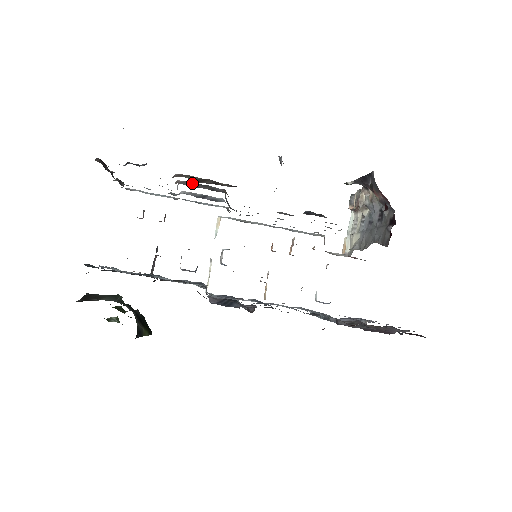
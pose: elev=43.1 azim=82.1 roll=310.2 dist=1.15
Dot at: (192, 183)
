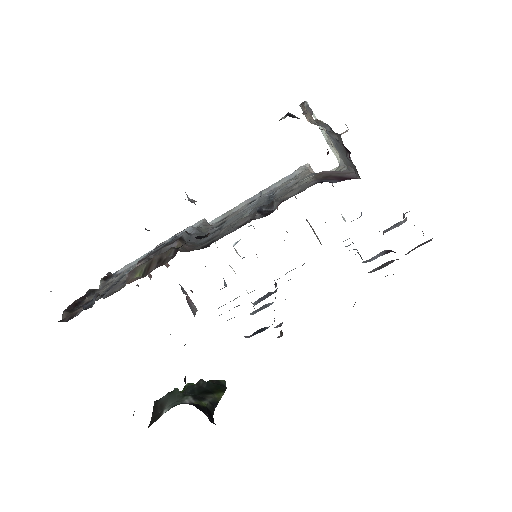
Dot at: occluded
